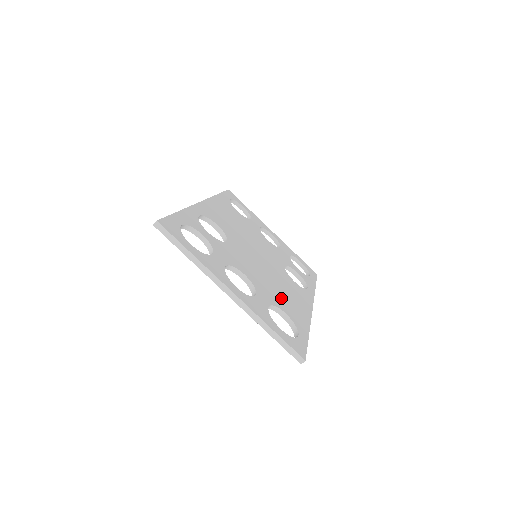
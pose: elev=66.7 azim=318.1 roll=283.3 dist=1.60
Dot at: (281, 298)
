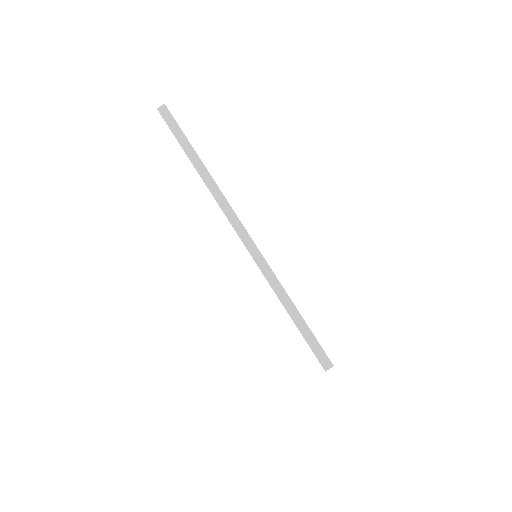
Dot at: occluded
